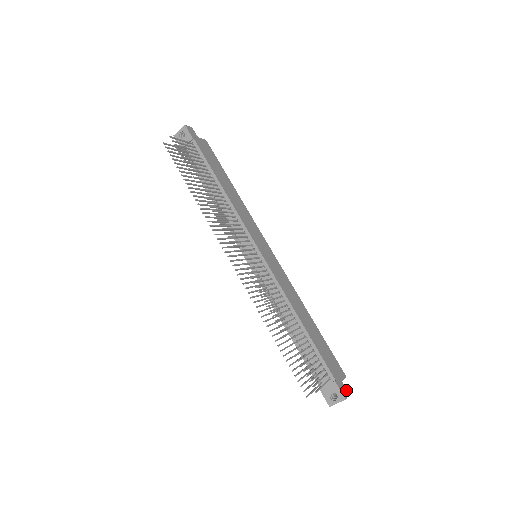
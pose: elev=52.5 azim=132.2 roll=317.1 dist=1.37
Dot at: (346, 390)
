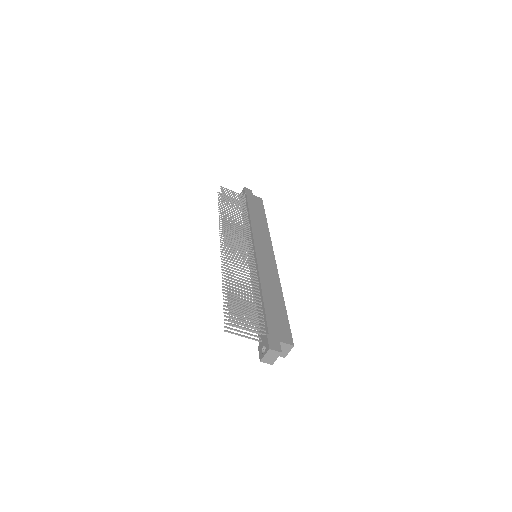
Dot at: (279, 348)
